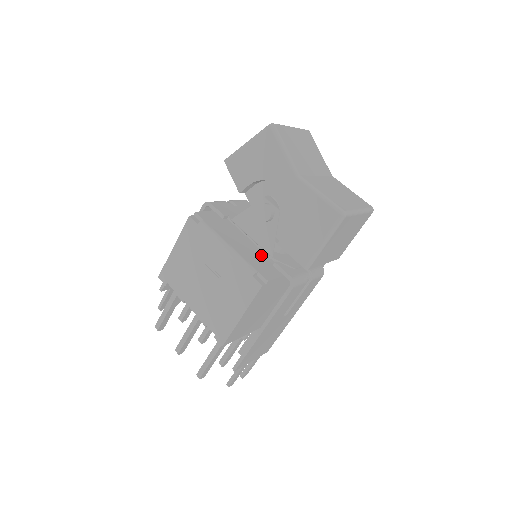
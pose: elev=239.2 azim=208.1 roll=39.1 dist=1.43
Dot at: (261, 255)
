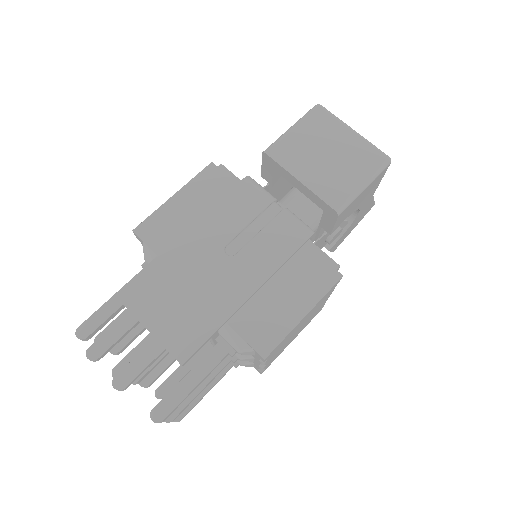
Dot at: occluded
